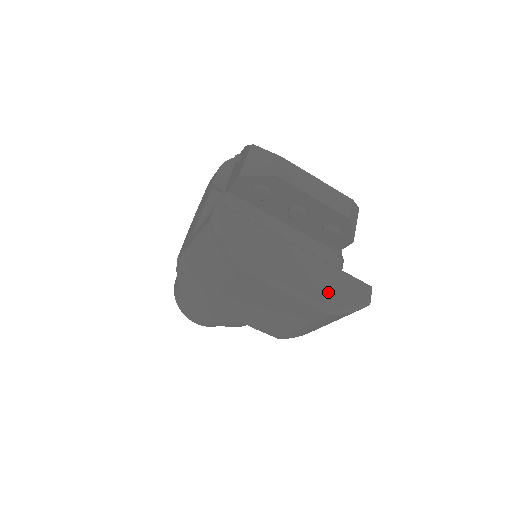
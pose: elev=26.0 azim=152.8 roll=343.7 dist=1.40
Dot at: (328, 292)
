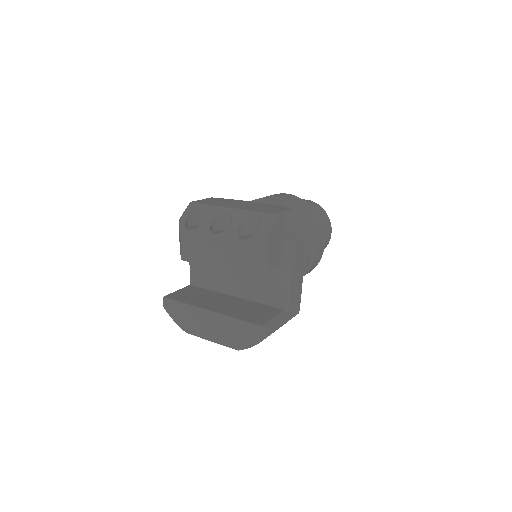
Dot at: (231, 338)
